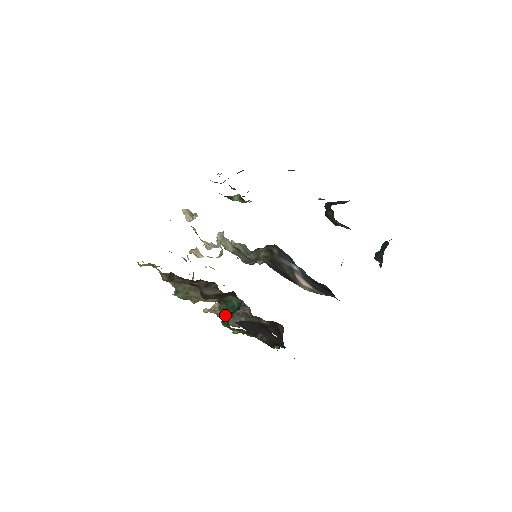
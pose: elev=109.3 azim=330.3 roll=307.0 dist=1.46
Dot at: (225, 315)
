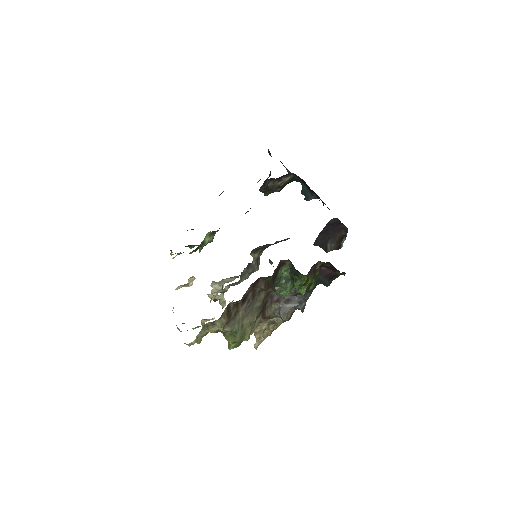
Dot at: (287, 292)
